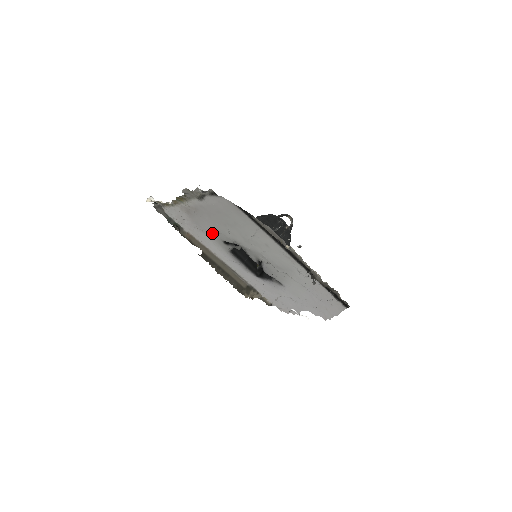
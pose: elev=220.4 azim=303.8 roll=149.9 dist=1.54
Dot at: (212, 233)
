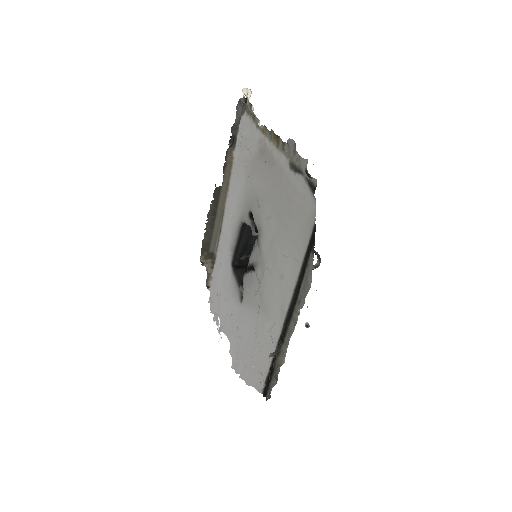
Dot at: (253, 193)
